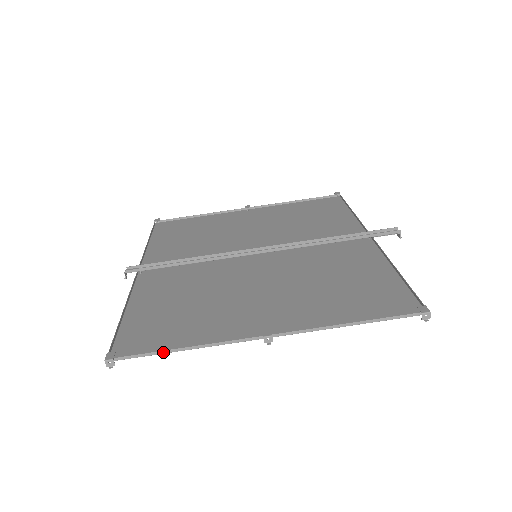
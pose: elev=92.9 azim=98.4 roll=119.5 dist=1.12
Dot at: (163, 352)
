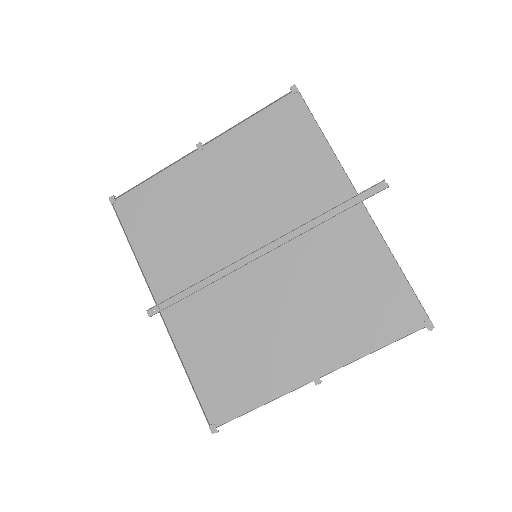
Dot at: occluded
